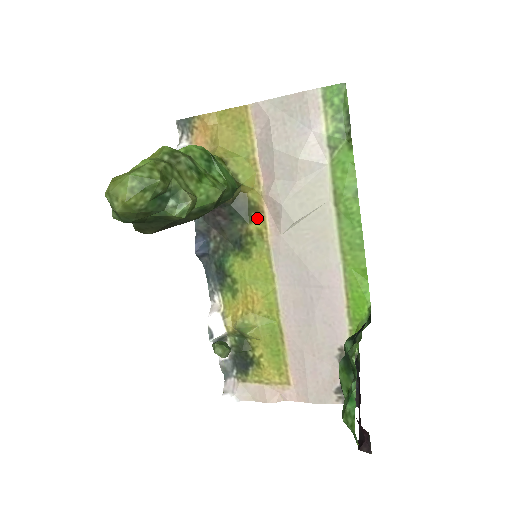
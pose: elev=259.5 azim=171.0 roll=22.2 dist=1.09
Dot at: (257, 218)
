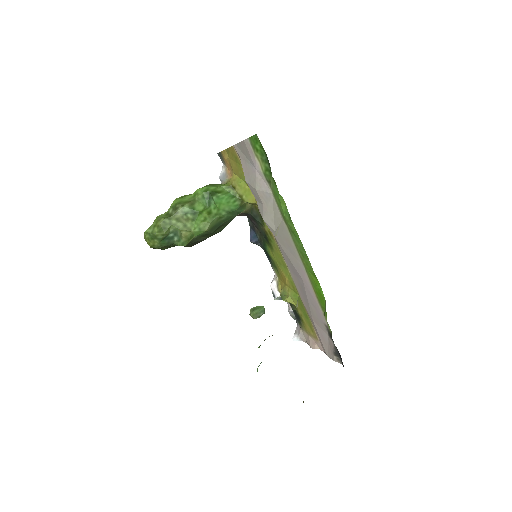
Dot at: (265, 223)
